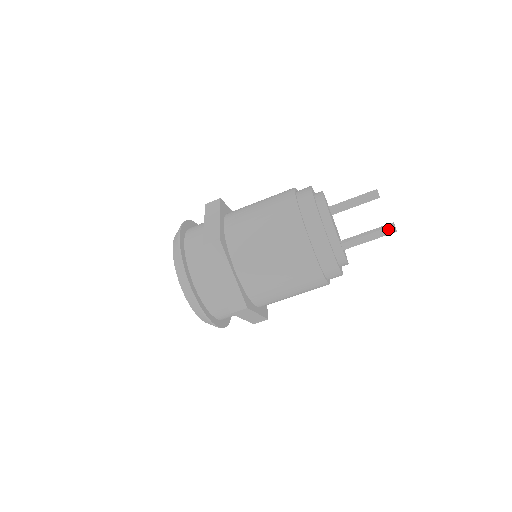
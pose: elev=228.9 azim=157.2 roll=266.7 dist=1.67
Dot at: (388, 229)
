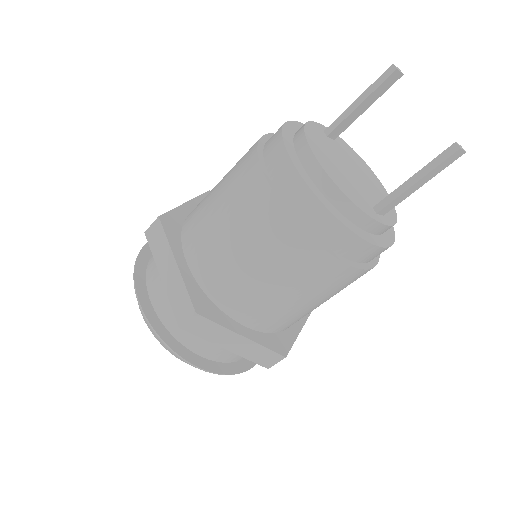
Dot at: (449, 158)
